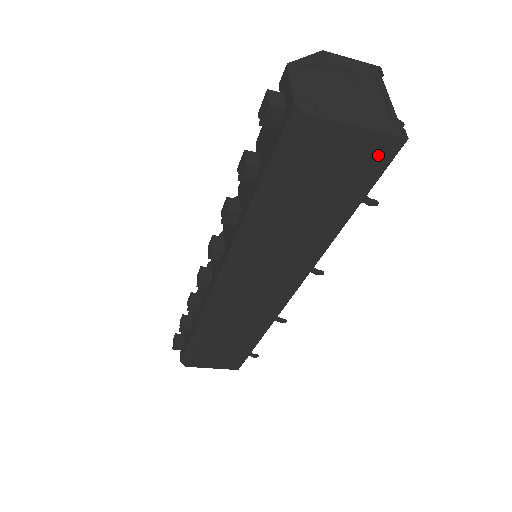
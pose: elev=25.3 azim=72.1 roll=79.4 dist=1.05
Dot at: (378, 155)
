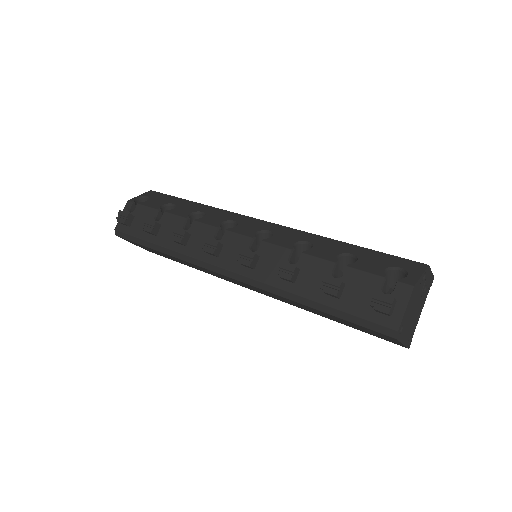
Dot at: (391, 341)
